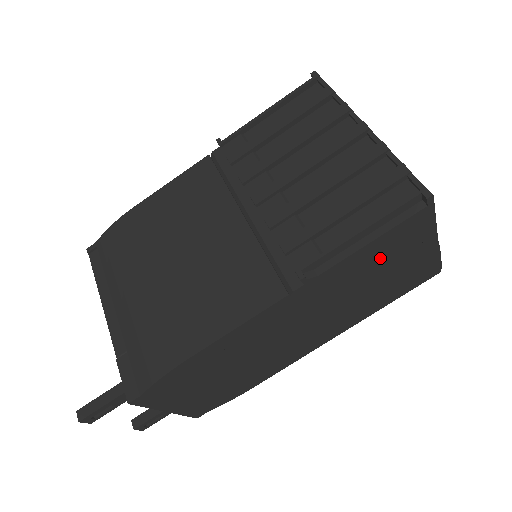
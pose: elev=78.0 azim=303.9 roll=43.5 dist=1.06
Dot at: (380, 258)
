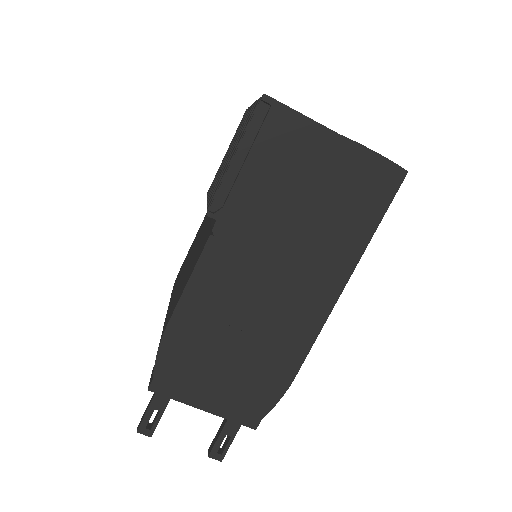
Dot at: (281, 173)
